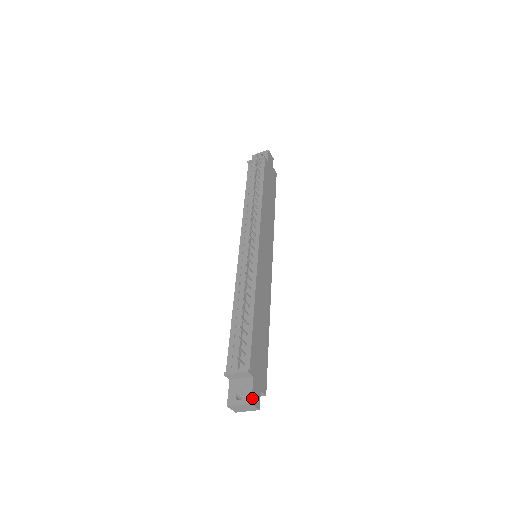
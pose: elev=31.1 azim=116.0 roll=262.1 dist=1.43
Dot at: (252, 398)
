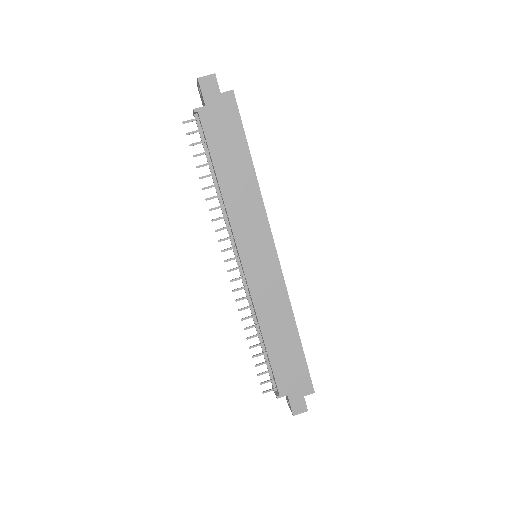
Dot at: (293, 411)
